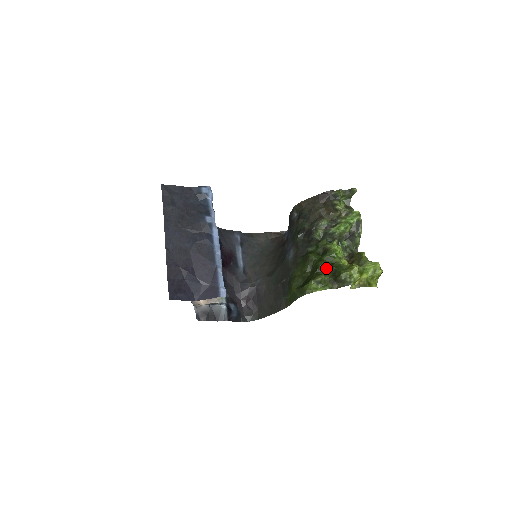
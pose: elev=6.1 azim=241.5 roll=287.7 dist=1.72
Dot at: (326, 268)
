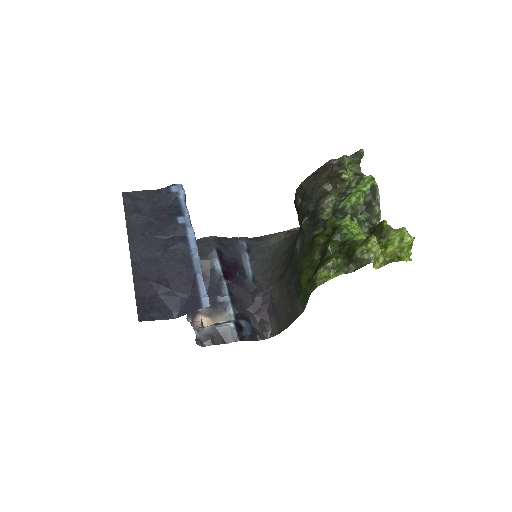
Dot at: (337, 249)
